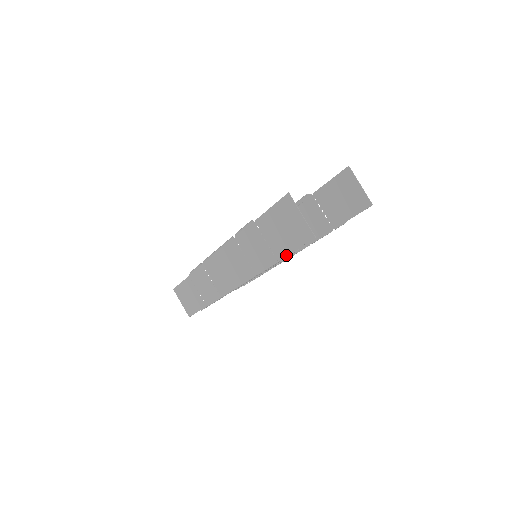
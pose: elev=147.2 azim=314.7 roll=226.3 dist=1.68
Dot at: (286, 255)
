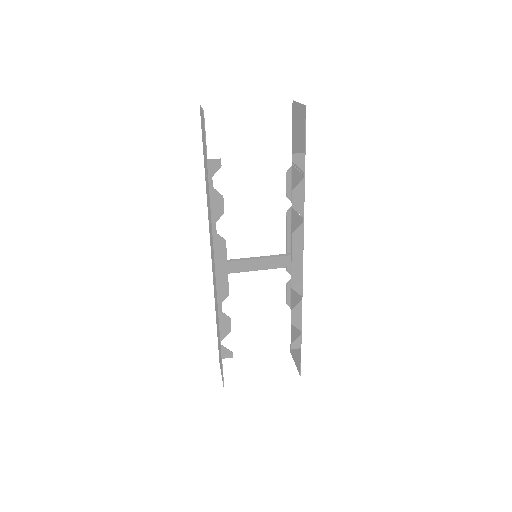
Dot at: (207, 165)
